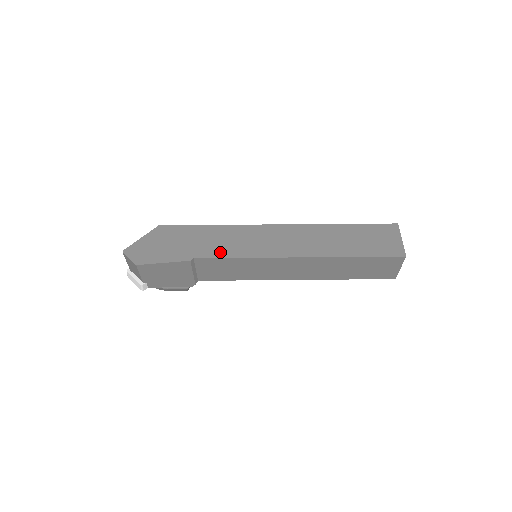
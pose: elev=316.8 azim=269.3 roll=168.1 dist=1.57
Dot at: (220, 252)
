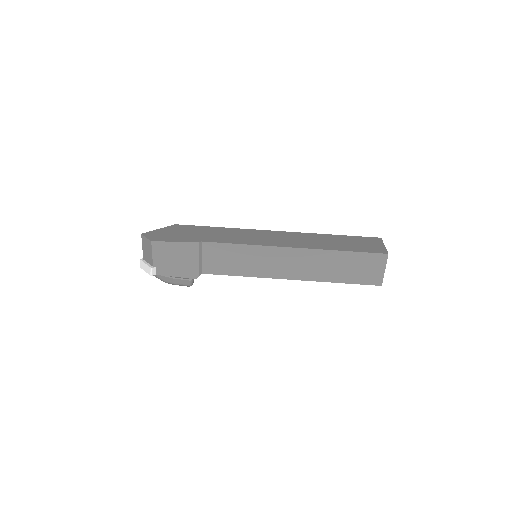
Dot at: (225, 240)
